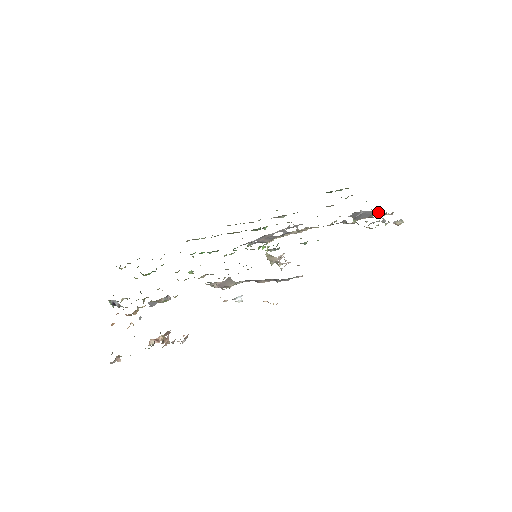
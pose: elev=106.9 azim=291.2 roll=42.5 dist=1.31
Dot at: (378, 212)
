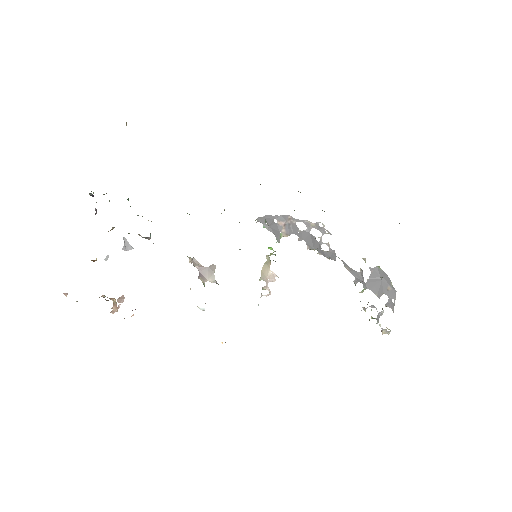
Dot at: (391, 293)
